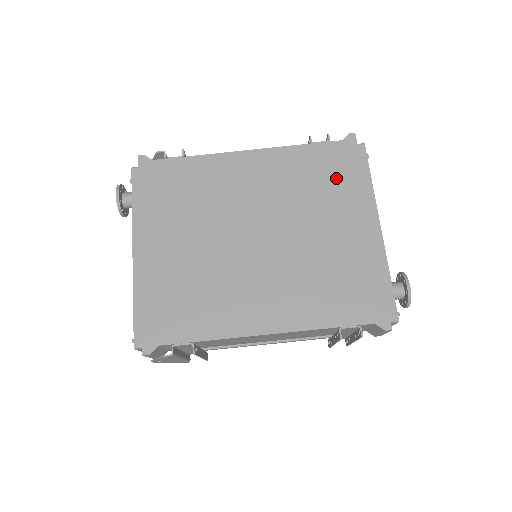
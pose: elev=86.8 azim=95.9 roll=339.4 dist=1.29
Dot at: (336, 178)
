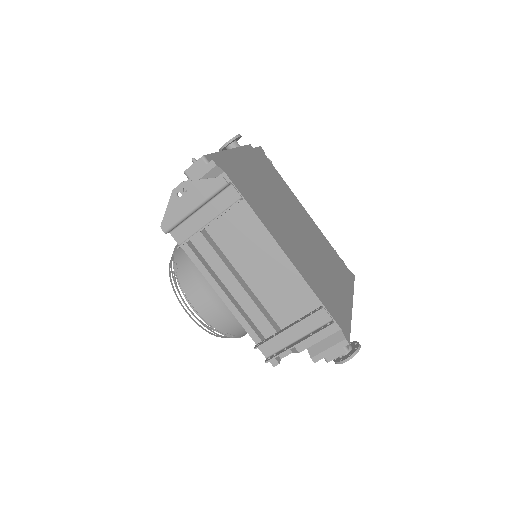
Dot at: (342, 272)
